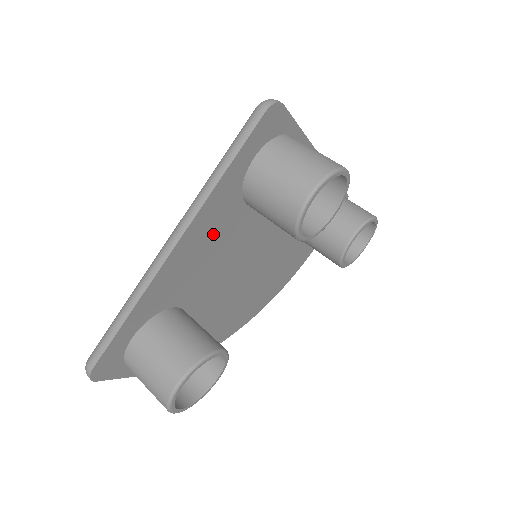
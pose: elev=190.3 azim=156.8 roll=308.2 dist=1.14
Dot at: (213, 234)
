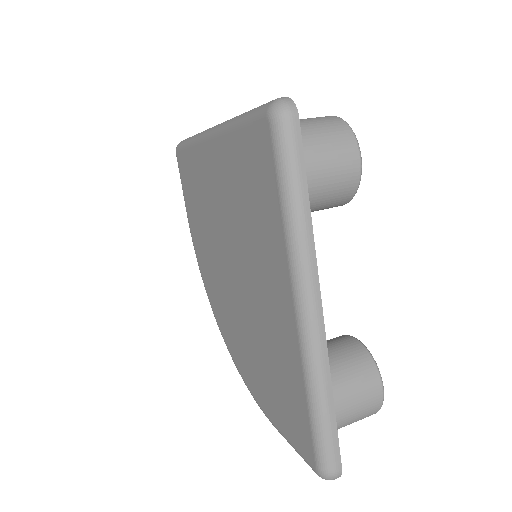
Dot at: occluded
